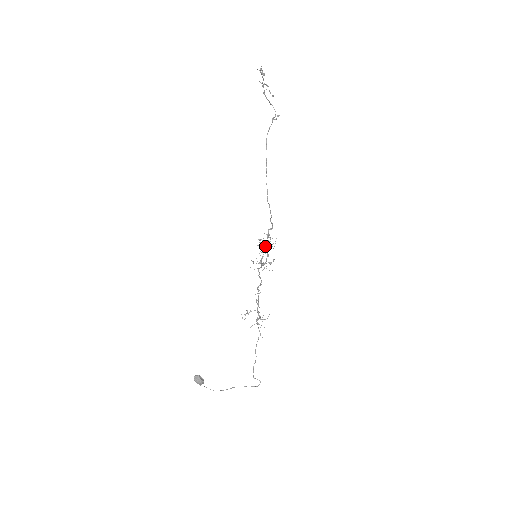
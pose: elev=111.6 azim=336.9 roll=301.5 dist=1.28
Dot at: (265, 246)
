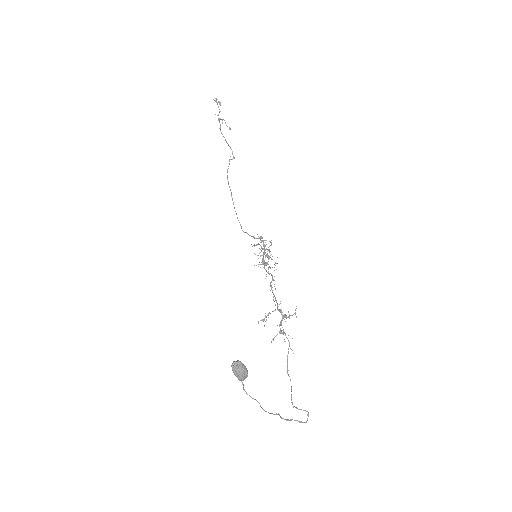
Dot at: (262, 248)
